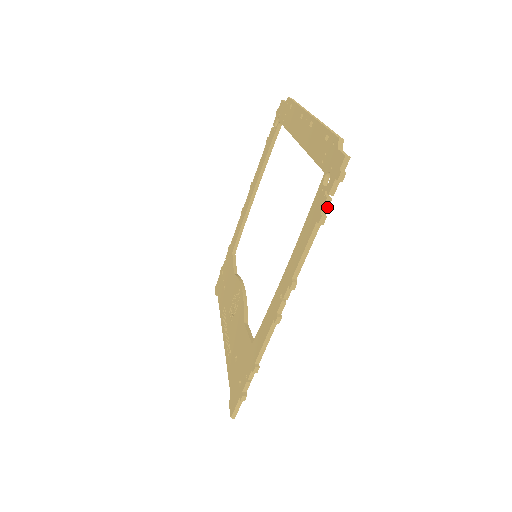
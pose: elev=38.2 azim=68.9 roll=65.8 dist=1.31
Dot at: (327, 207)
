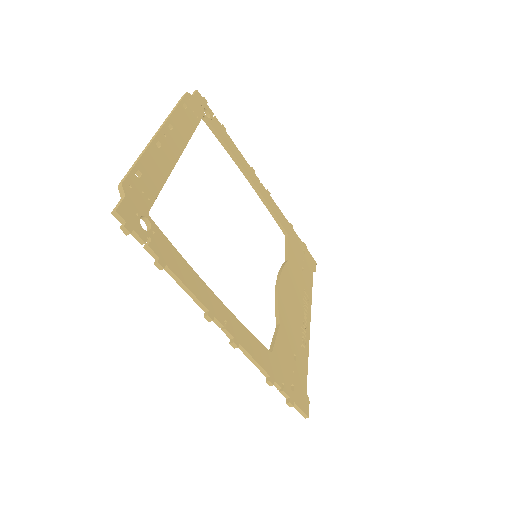
Dot at: (153, 253)
